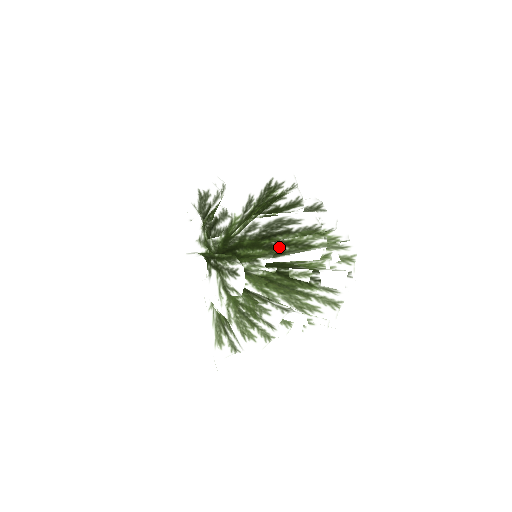
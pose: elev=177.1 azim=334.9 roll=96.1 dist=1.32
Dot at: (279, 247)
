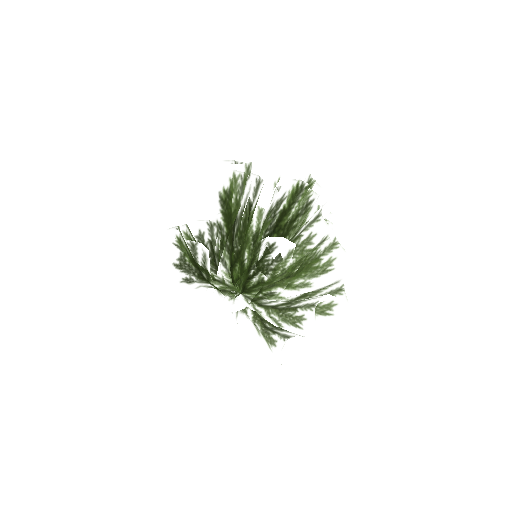
Dot at: occluded
